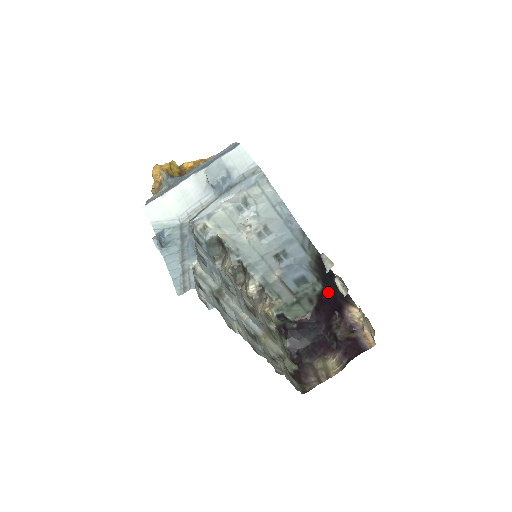
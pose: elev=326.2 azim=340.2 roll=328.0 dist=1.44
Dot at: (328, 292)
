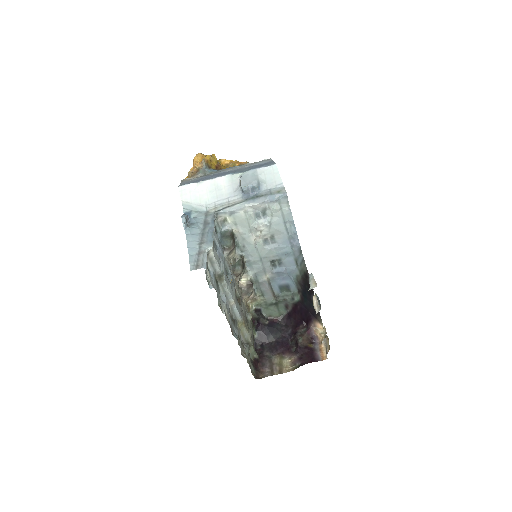
Dot at: (303, 304)
